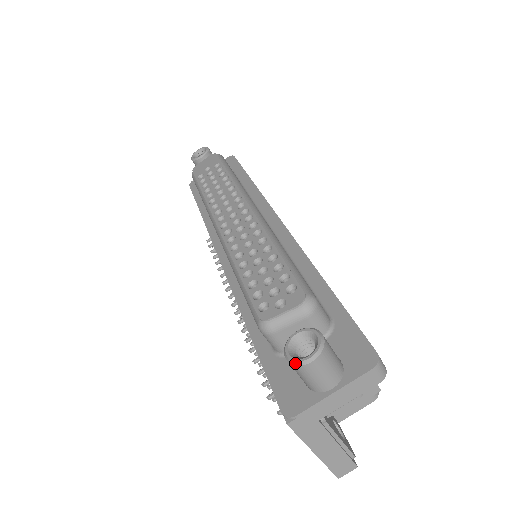
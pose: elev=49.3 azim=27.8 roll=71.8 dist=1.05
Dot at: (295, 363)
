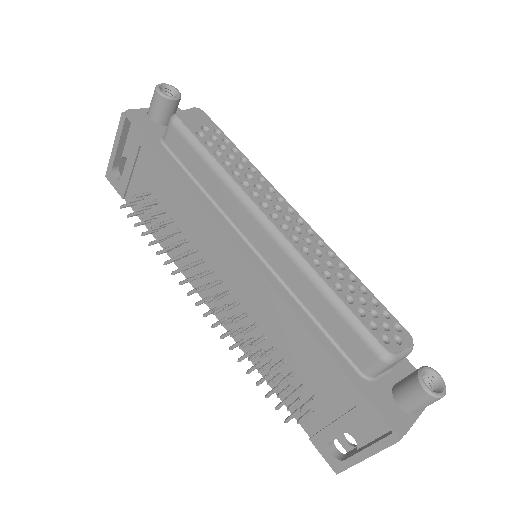
Dot at: (436, 396)
